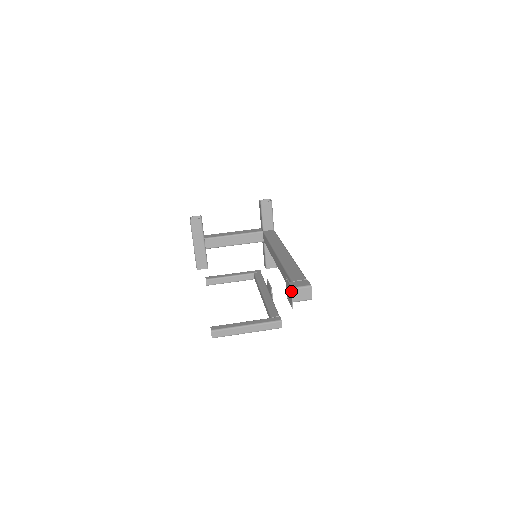
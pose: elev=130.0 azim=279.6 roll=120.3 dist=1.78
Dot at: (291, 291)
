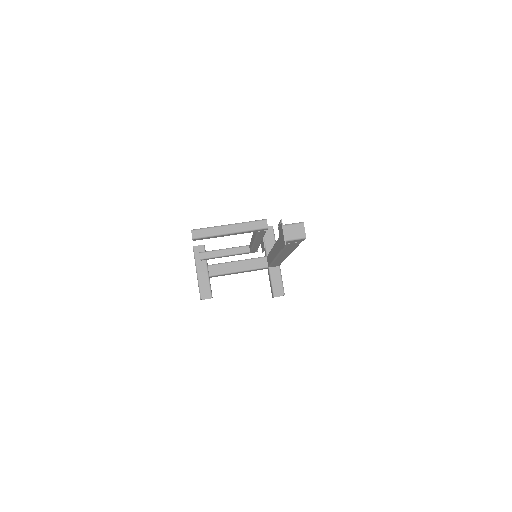
Dot at: (282, 225)
